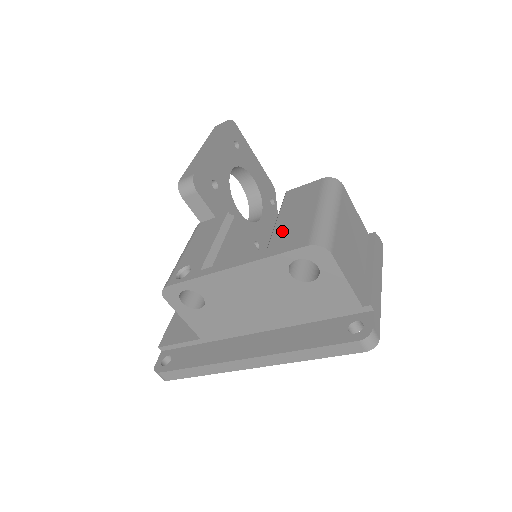
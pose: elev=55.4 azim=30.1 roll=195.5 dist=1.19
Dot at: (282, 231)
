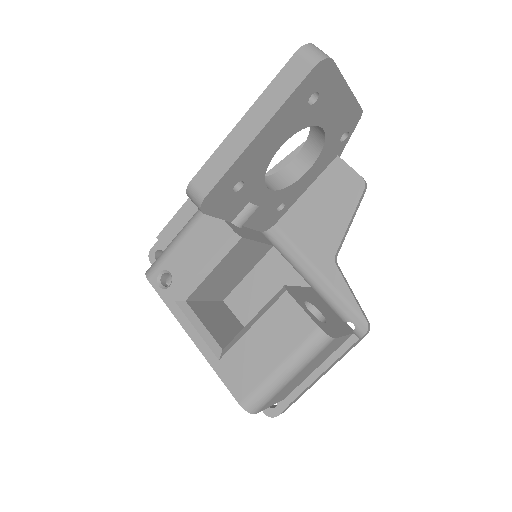
Dot at: (241, 354)
